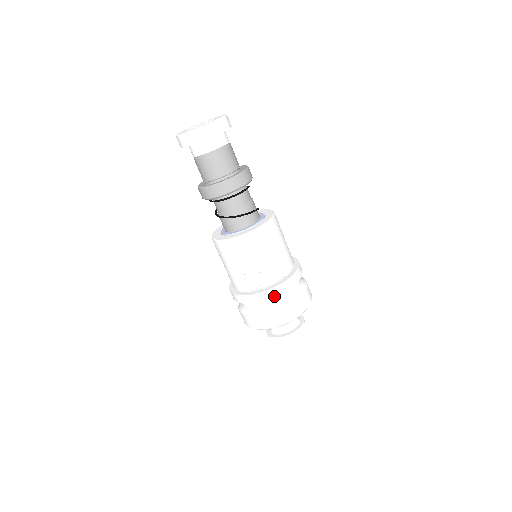
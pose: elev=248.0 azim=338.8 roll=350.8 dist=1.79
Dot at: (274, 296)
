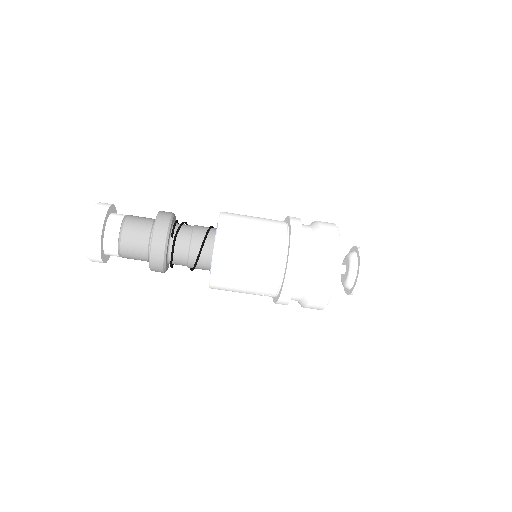
Dot at: (289, 299)
